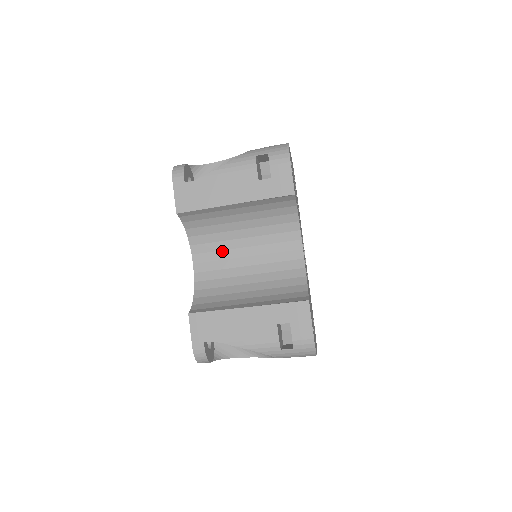
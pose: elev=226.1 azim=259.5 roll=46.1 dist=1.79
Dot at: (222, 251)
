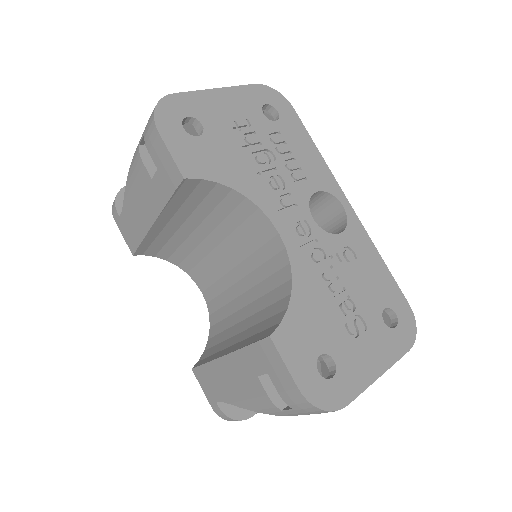
Dot at: (213, 269)
